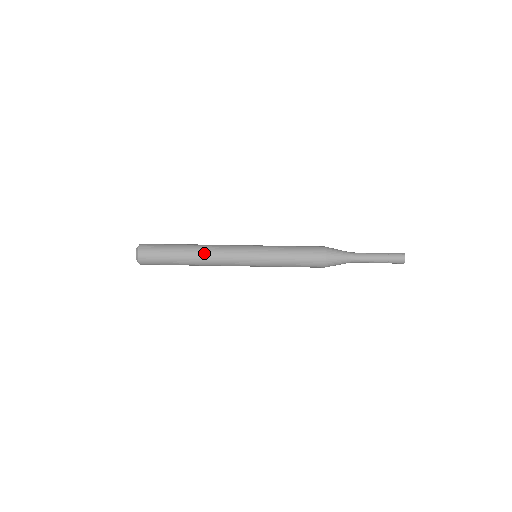
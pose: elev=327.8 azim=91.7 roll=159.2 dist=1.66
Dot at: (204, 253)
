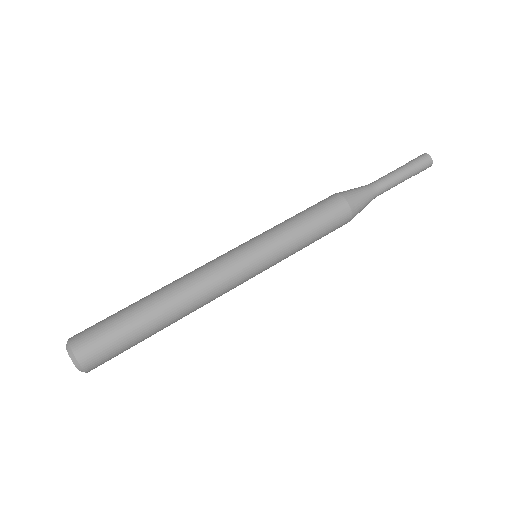
Dot at: (181, 288)
